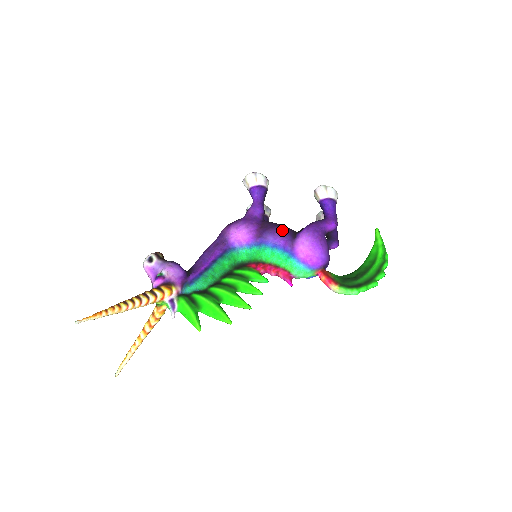
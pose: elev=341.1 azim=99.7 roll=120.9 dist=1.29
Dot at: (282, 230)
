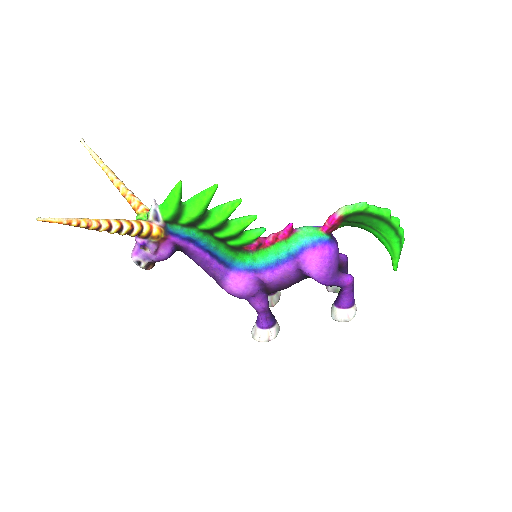
Dot at: occluded
